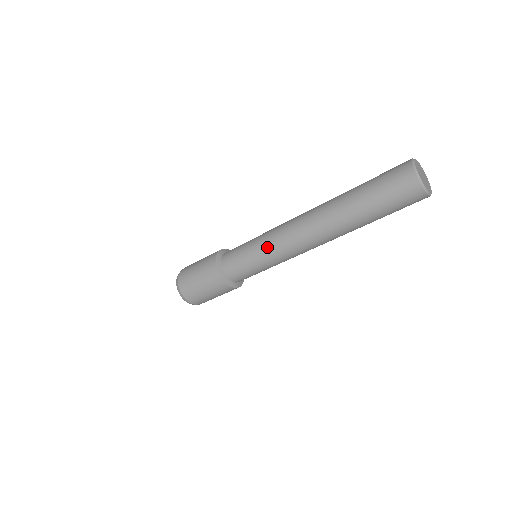
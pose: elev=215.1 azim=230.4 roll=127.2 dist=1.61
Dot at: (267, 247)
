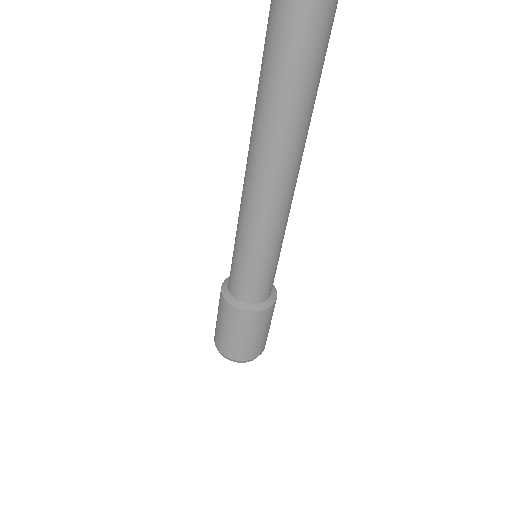
Dot at: occluded
